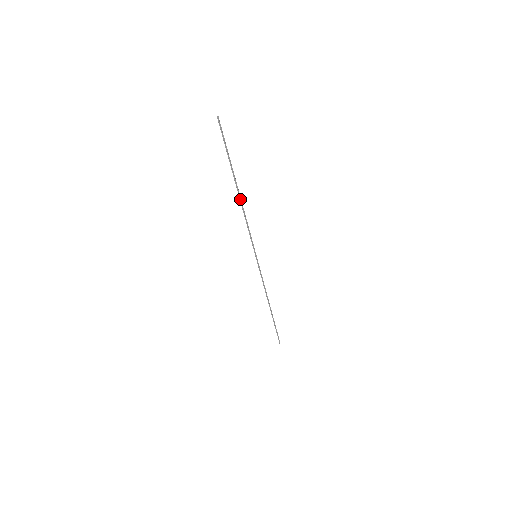
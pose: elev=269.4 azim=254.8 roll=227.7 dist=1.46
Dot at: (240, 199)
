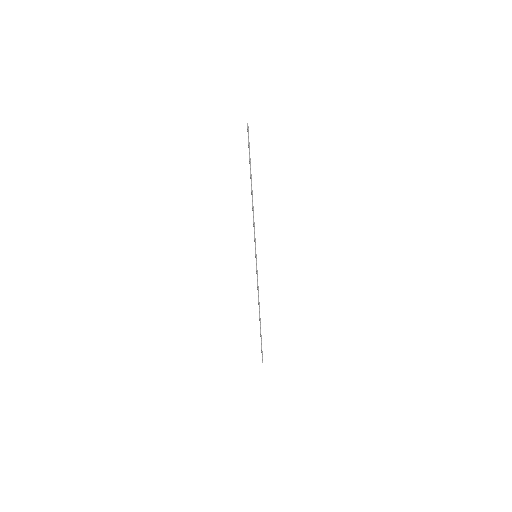
Dot at: (252, 197)
